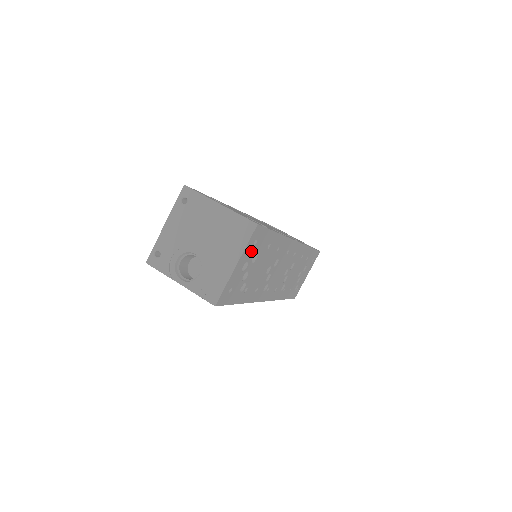
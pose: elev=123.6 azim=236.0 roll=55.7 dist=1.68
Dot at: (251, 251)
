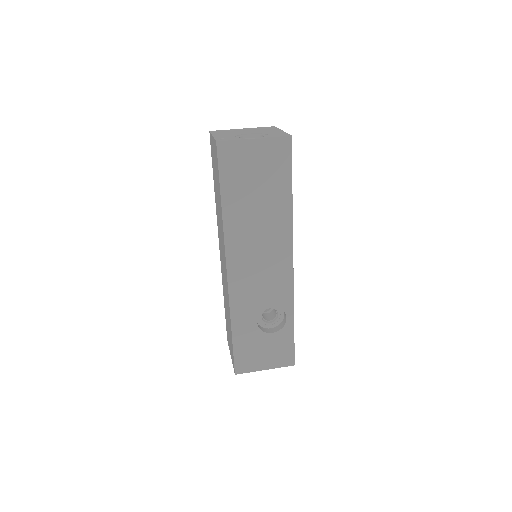
Dot at: occluded
